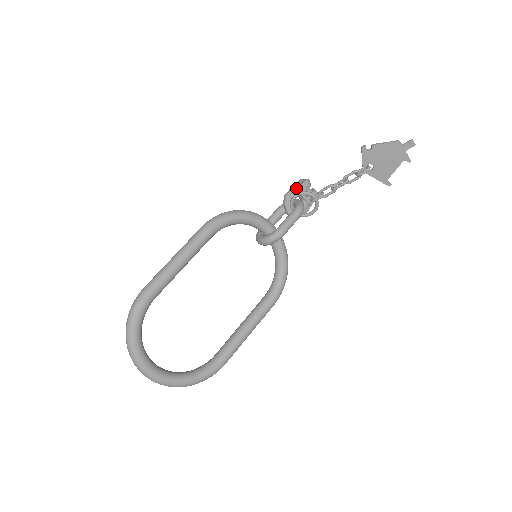
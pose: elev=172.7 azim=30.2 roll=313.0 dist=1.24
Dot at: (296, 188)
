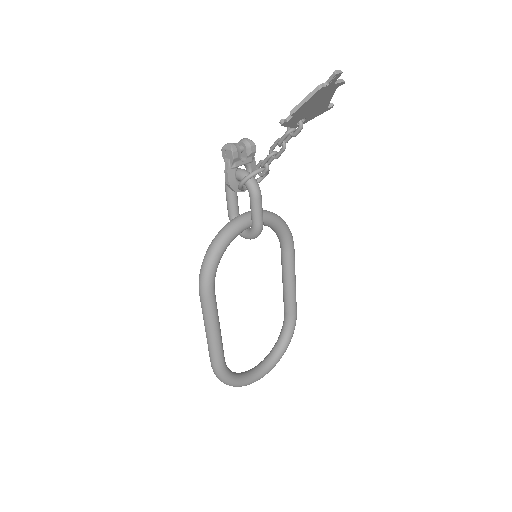
Dot at: (230, 168)
